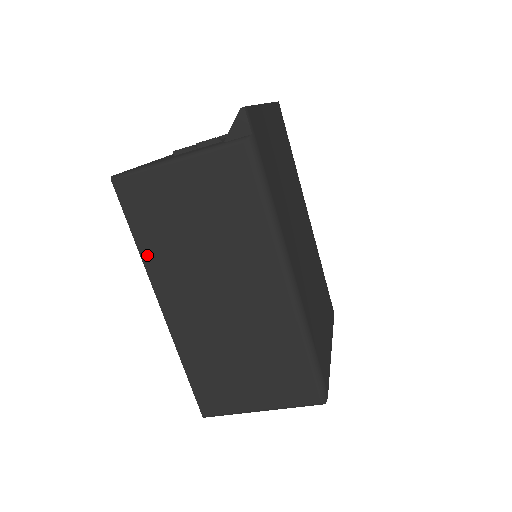
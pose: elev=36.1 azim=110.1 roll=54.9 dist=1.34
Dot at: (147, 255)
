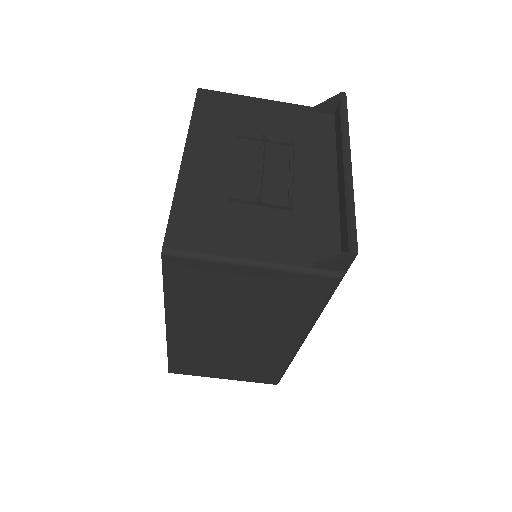
Dot at: (172, 303)
